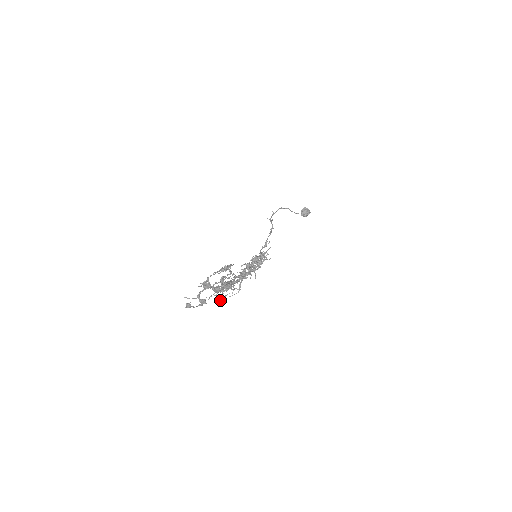
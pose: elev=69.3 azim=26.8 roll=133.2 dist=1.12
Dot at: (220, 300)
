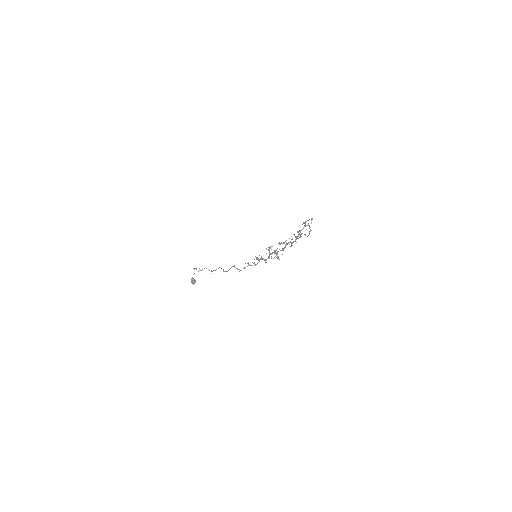
Dot at: (279, 259)
